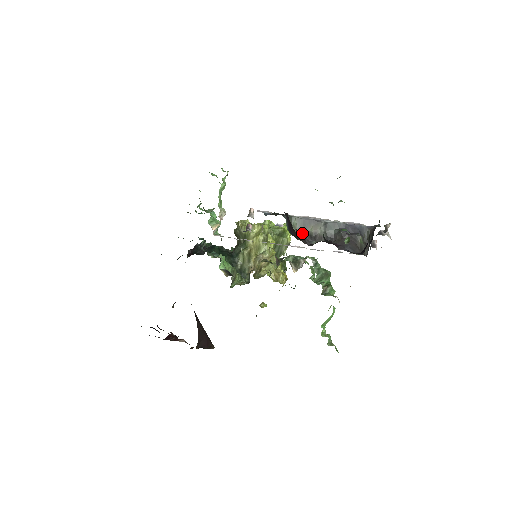
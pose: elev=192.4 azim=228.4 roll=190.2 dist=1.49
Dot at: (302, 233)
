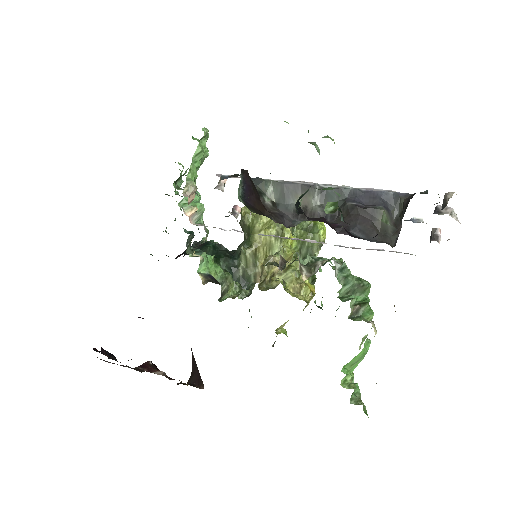
Dot at: (282, 207)
